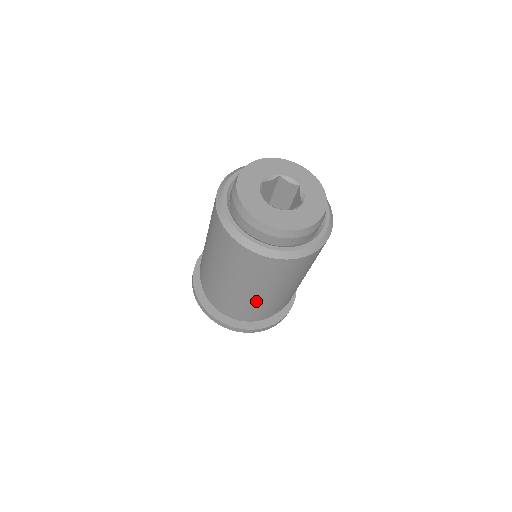
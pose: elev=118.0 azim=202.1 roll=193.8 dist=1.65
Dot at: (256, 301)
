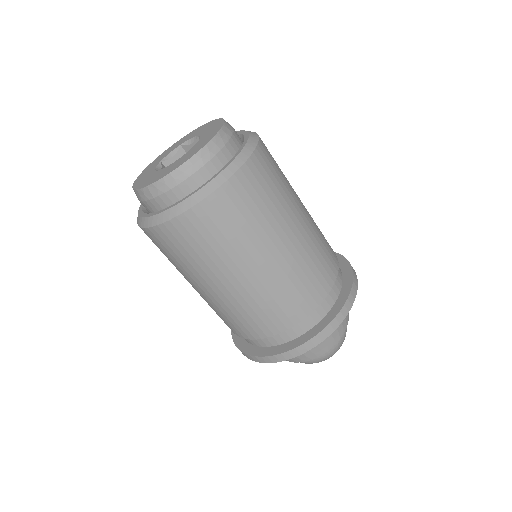
Dot at: occluded
